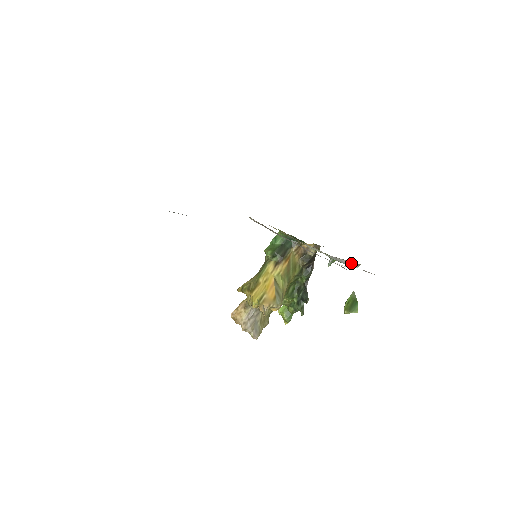
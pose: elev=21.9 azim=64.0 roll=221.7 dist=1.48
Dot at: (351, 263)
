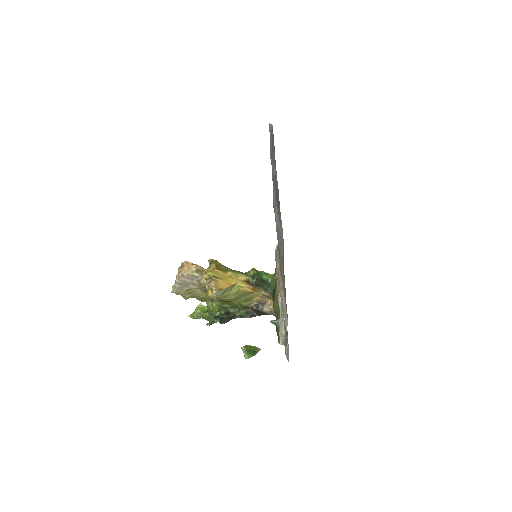
Dot at: (283, 337)
